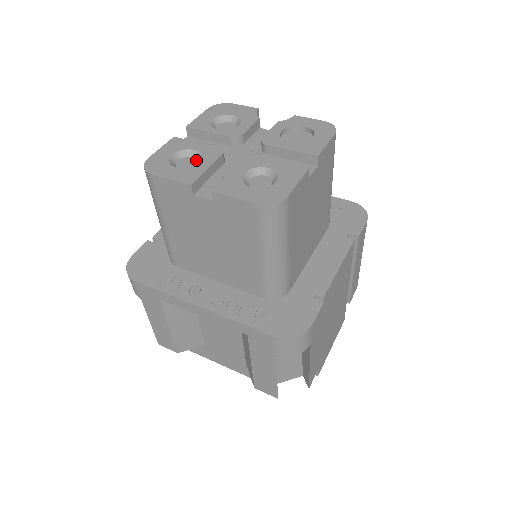
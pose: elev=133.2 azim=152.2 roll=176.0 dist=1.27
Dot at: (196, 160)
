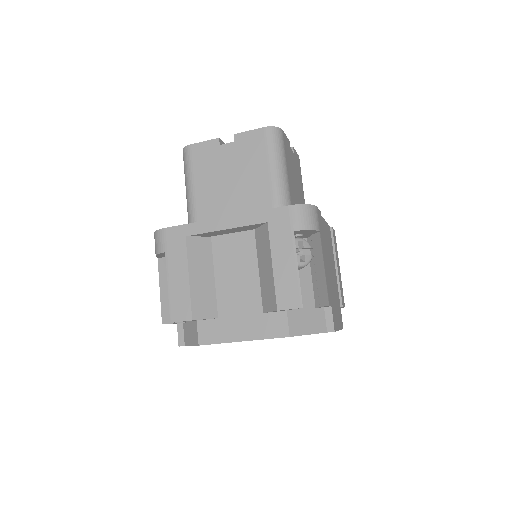
Dot at: occluded
